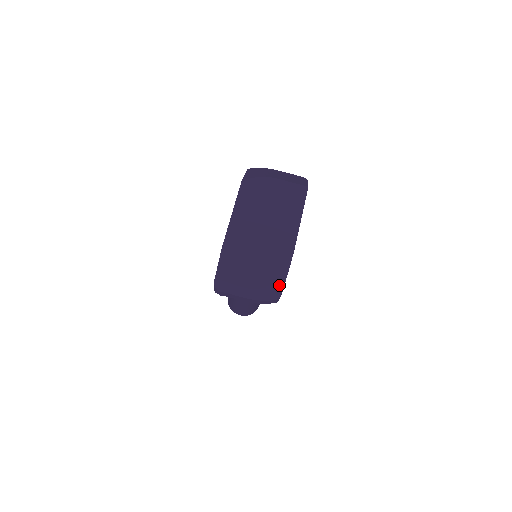
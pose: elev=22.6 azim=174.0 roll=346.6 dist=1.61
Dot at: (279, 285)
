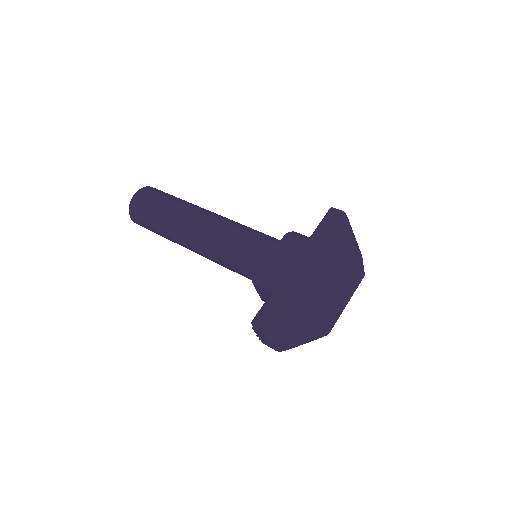
Dot at: (295, 346)
